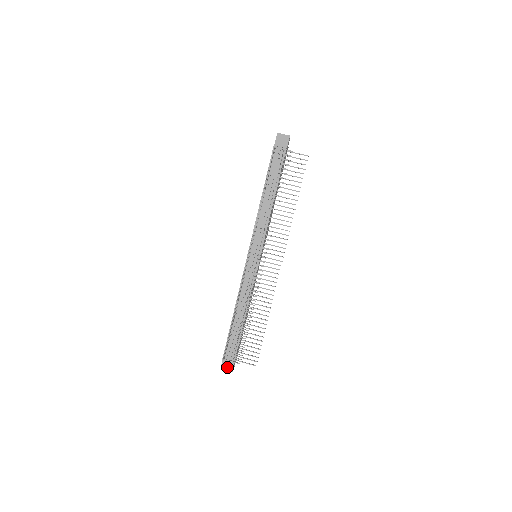
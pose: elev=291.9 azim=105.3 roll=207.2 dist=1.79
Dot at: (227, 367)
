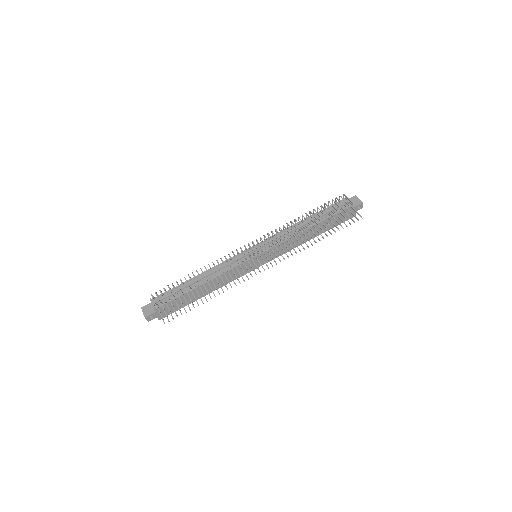
Dot at: (146, 311)
